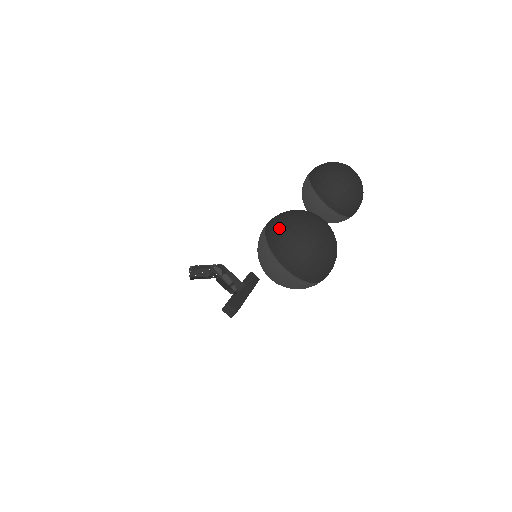
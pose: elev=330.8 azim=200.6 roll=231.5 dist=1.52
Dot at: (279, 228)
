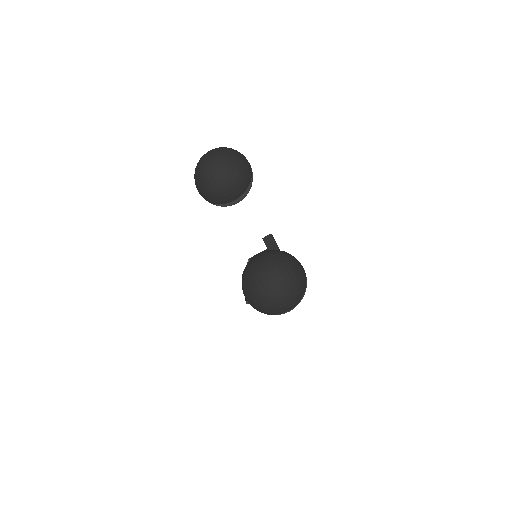
Dot at: (256, 306)
